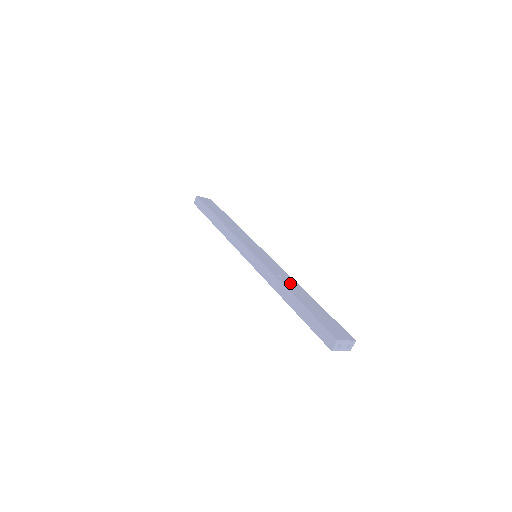
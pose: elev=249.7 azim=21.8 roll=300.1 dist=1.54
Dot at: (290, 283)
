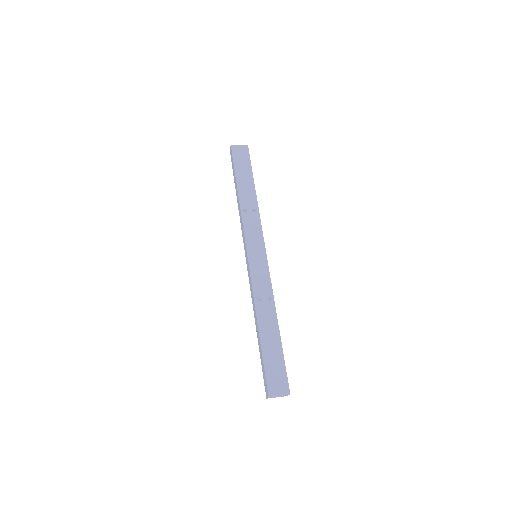
Dot at: (266, 309)
